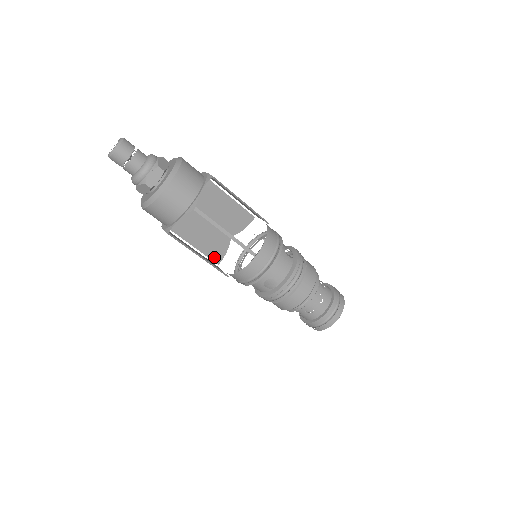
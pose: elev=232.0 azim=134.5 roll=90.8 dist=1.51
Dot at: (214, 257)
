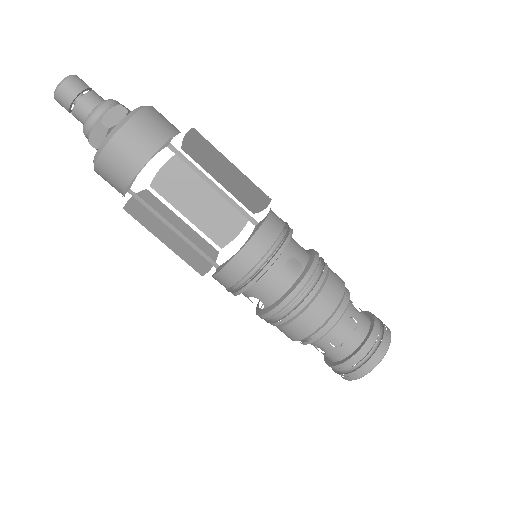
Dot at: (217, 238)
